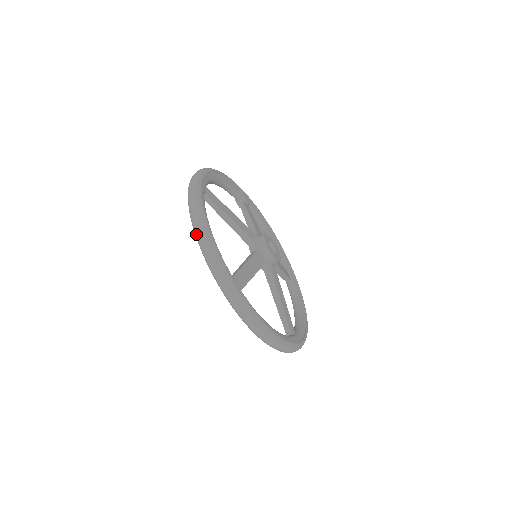
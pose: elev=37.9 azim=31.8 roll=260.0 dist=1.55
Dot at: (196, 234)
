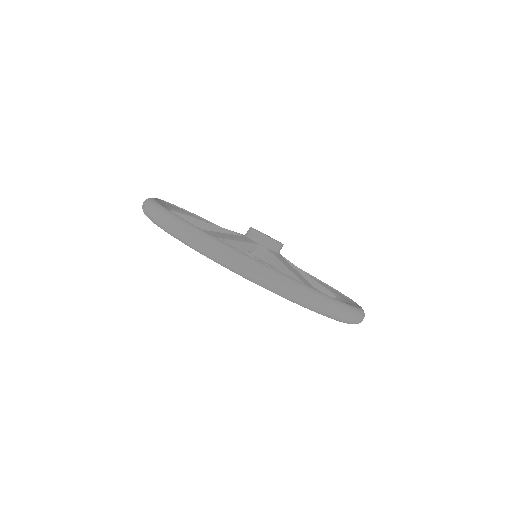
Dot at: (143, 211)
